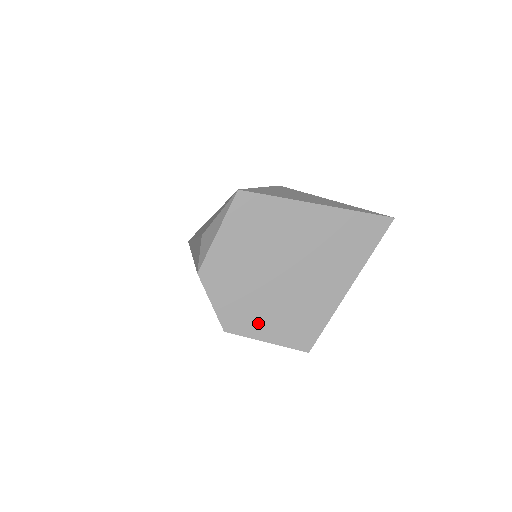
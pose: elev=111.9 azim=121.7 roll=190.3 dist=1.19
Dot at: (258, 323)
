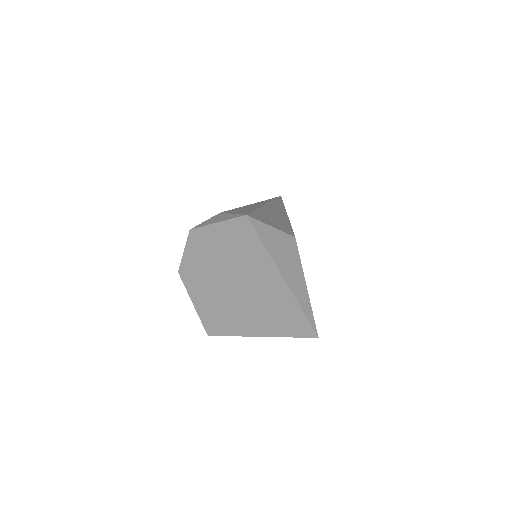
Dot at: (197, 290)
